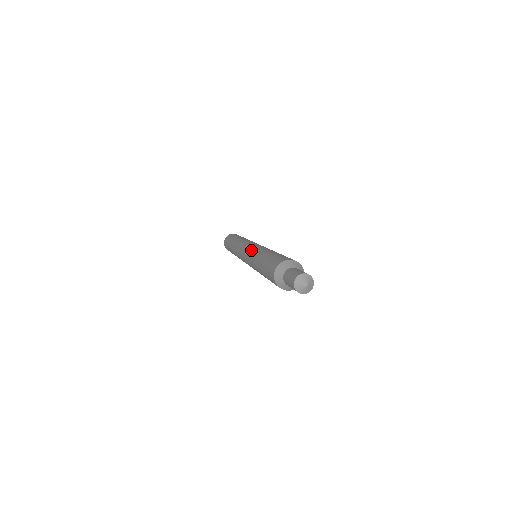
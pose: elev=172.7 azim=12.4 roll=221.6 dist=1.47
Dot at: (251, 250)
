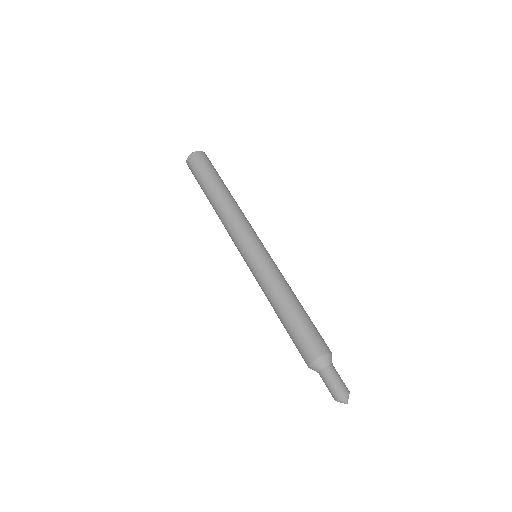
Dot at: (256, 273)
